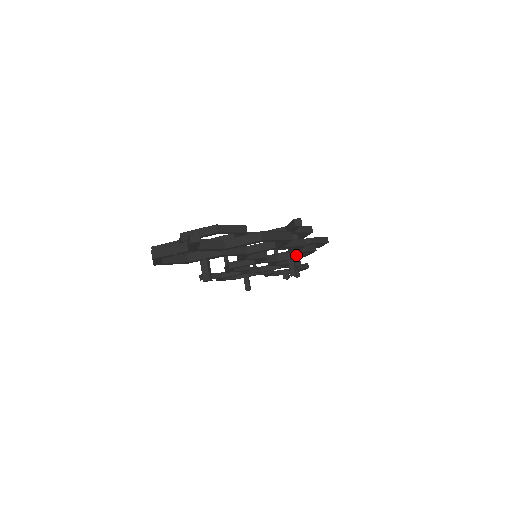
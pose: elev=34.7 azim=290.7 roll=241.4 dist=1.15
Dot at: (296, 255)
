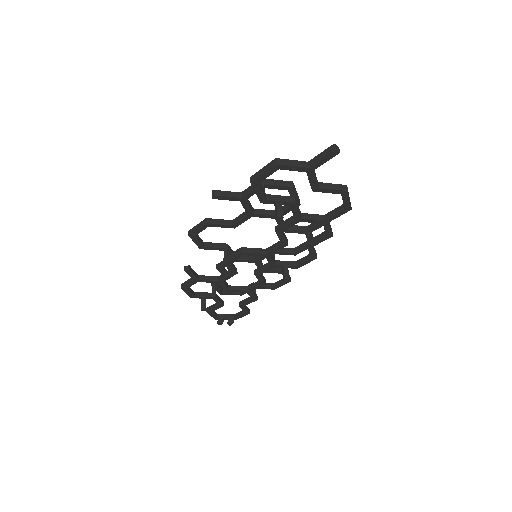
Dot at: (291, 264)
